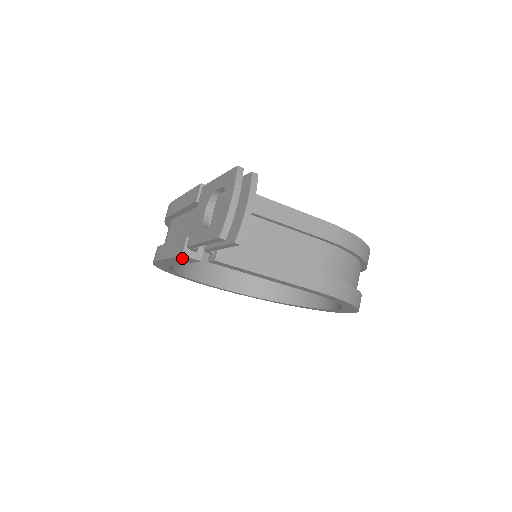
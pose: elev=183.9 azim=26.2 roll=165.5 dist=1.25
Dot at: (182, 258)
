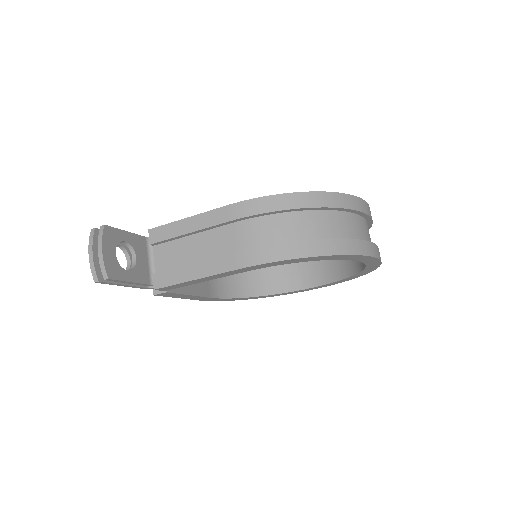
Dot at: (166, 295)
